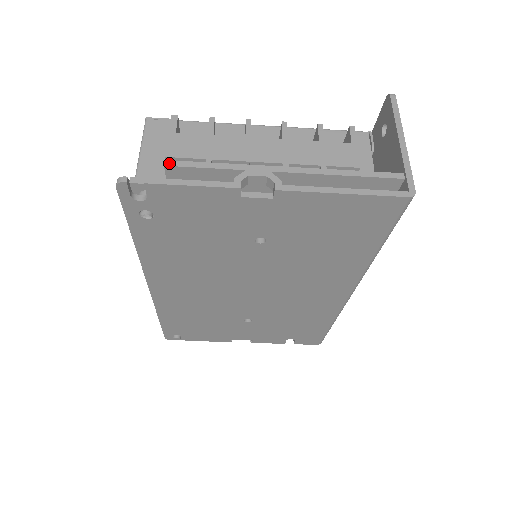
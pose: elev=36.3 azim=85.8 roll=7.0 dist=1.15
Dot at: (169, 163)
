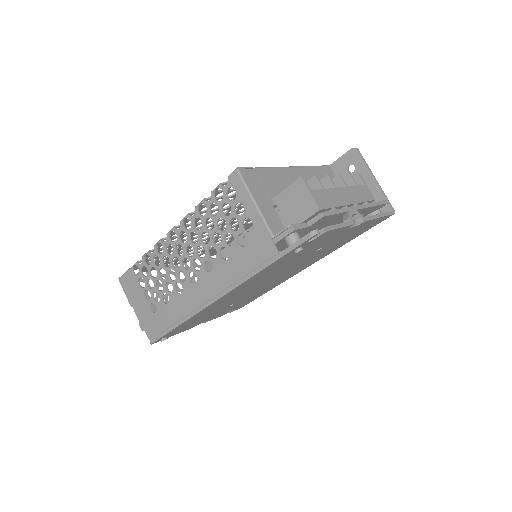
Dot at: (324, 214)
